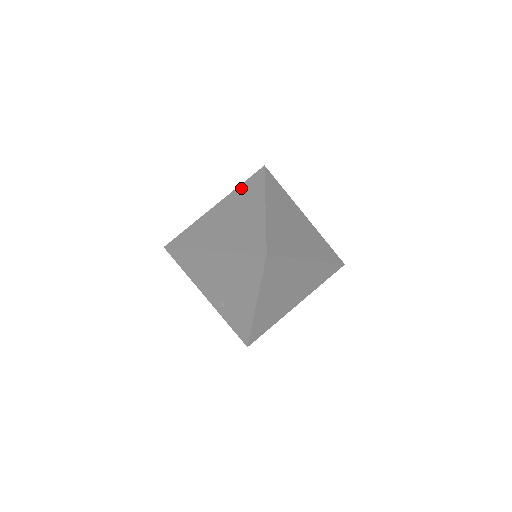
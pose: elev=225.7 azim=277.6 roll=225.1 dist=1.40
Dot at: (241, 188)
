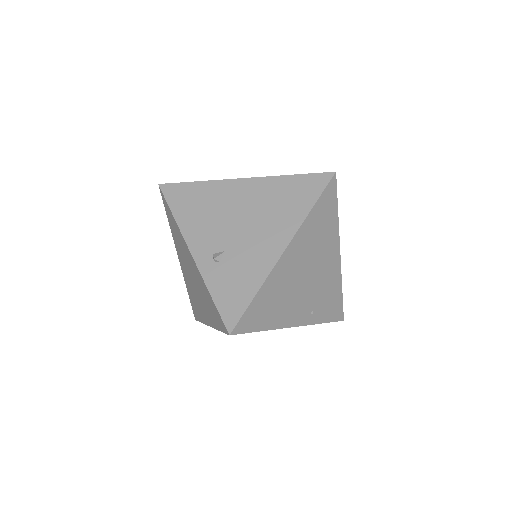
Dot at: occluded
